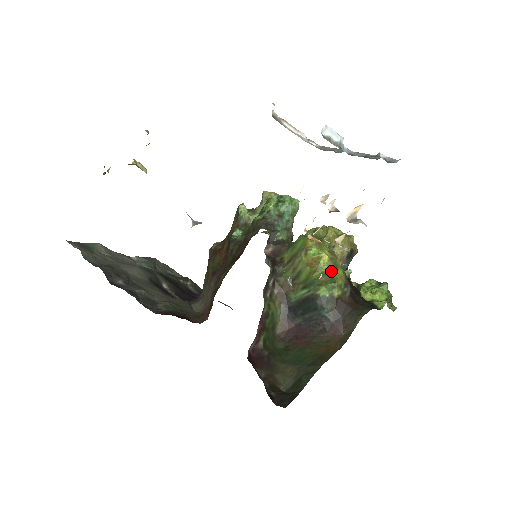
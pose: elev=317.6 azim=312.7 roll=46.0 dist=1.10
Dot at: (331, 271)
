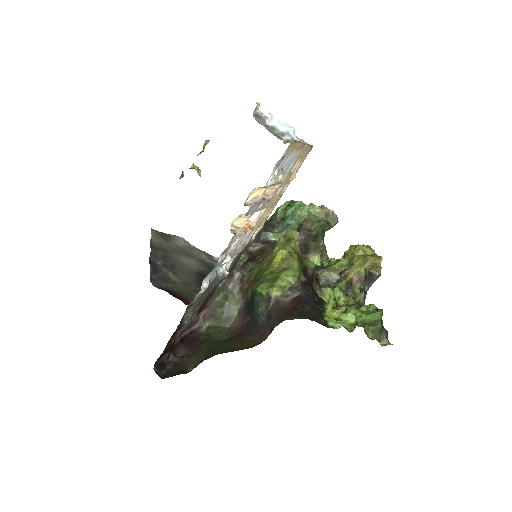
Dot at: (280, 271)
